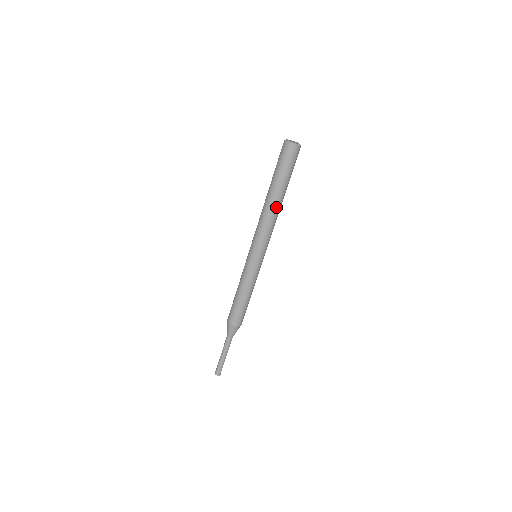
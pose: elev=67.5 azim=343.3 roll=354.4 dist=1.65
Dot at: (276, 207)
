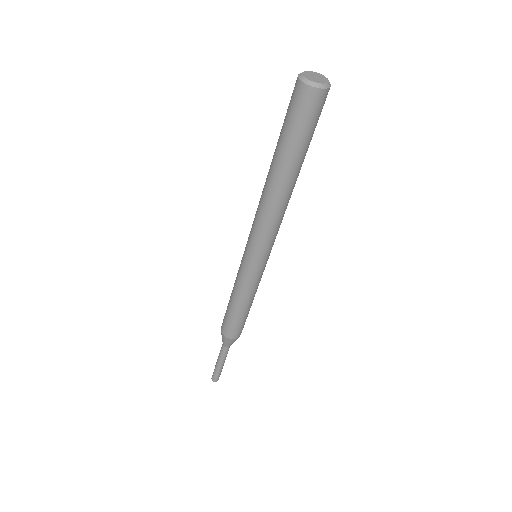
Dot at: (292, 190)
